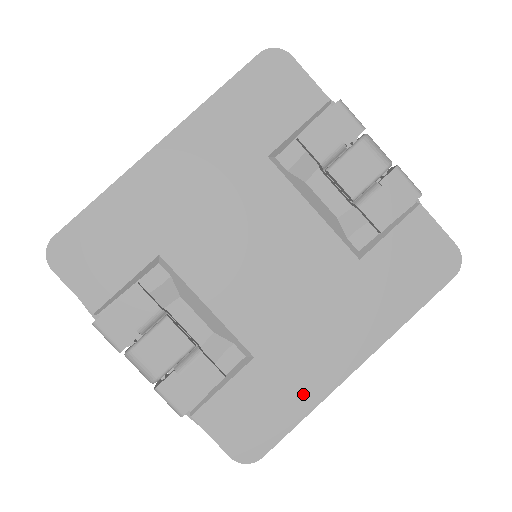
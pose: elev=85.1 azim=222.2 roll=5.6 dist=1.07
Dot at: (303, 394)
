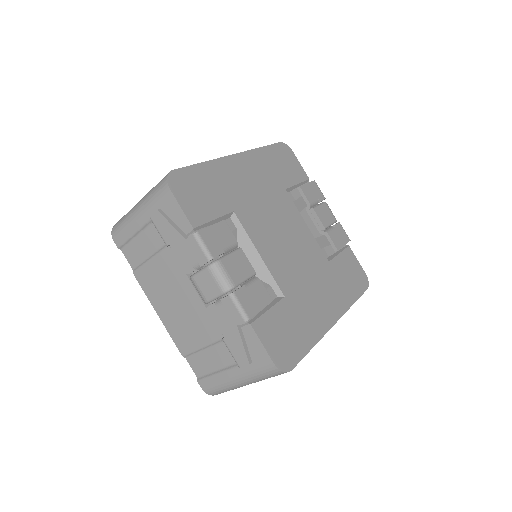
Dot at: (311, 331)
